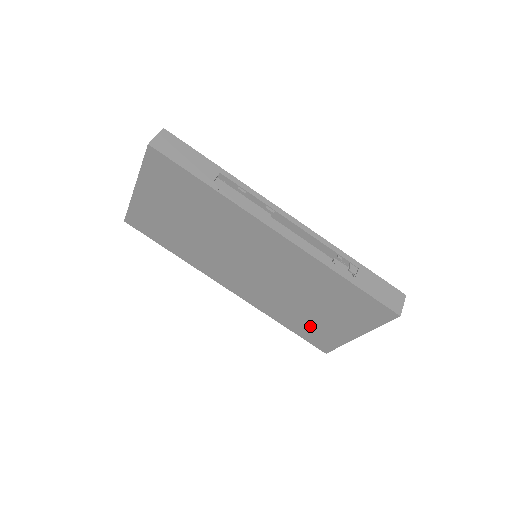
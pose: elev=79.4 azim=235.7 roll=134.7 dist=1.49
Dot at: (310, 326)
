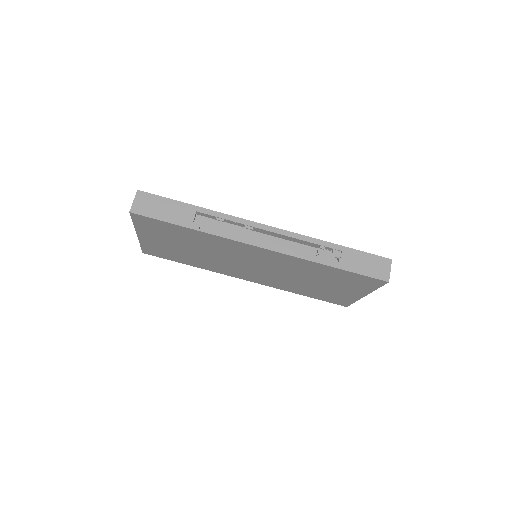
Dot at: (323, 294)
